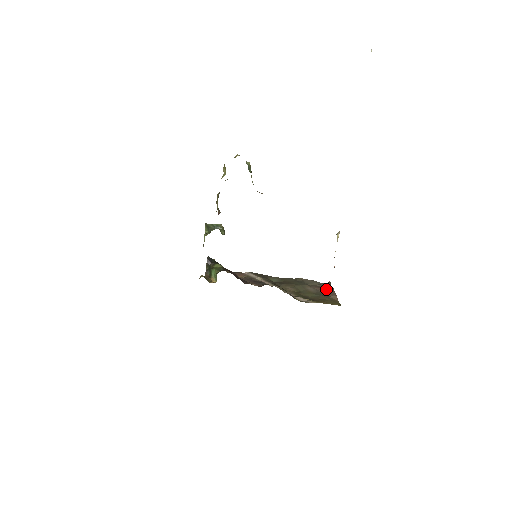
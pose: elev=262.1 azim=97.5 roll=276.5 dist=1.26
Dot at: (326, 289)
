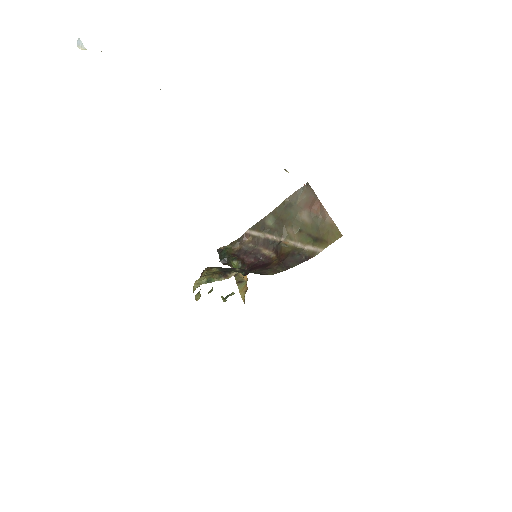
Dot at: (315, 207)
